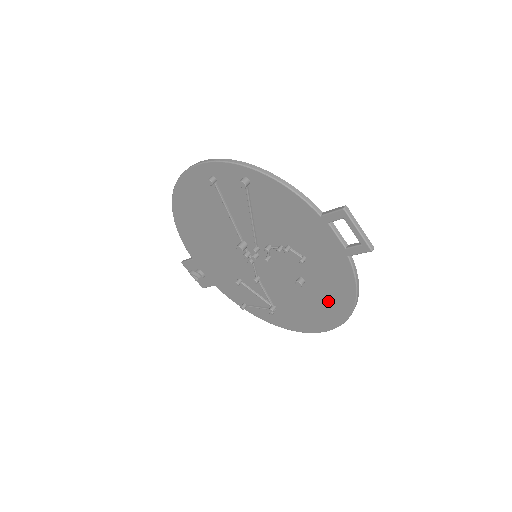
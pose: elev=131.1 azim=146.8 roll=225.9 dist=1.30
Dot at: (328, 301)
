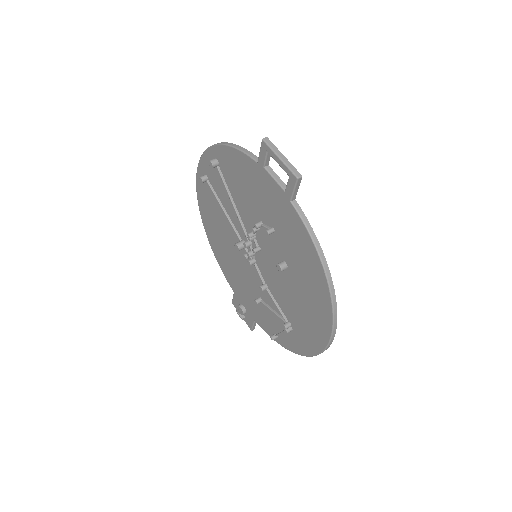
Dot at: (310, 284)
